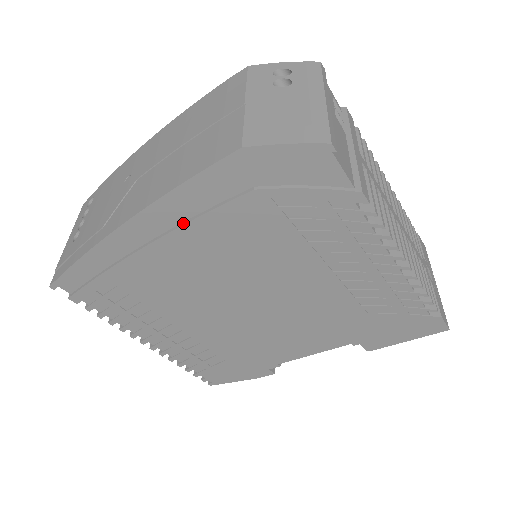
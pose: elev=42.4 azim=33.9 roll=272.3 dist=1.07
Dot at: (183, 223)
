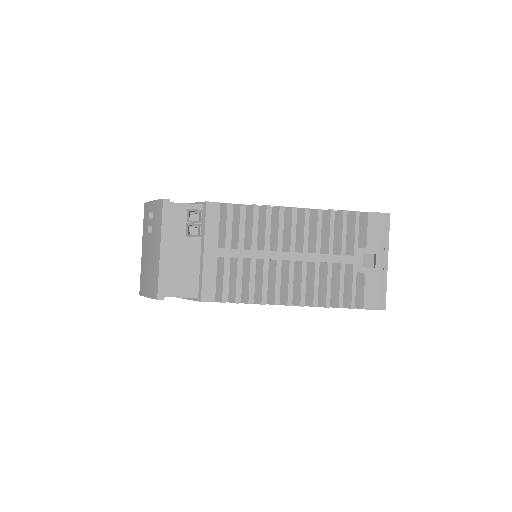
Dot at: occluded
